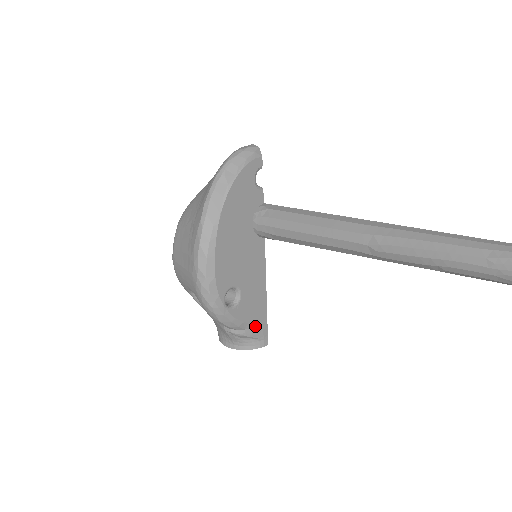
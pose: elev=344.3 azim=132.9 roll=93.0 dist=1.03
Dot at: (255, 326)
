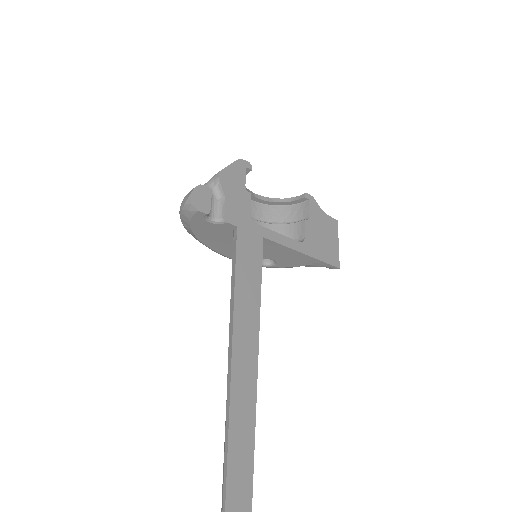
Dot at: (312, 265)
